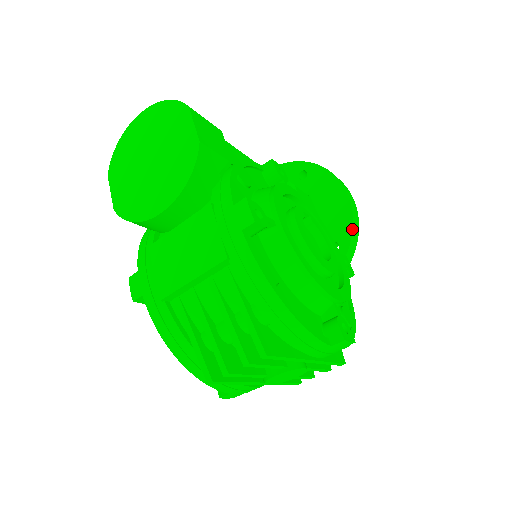
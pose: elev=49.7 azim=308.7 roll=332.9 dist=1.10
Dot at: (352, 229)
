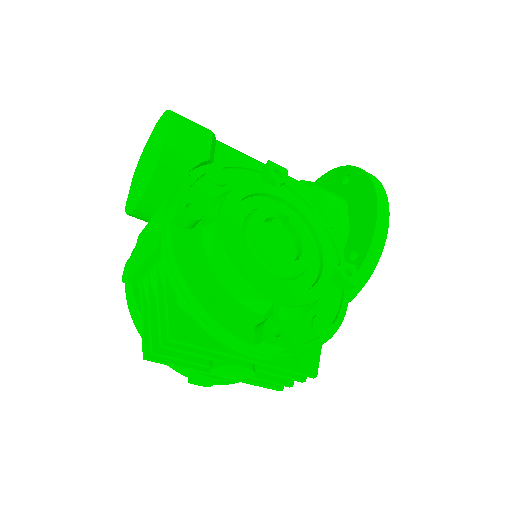
Dot at: (372, 237)
